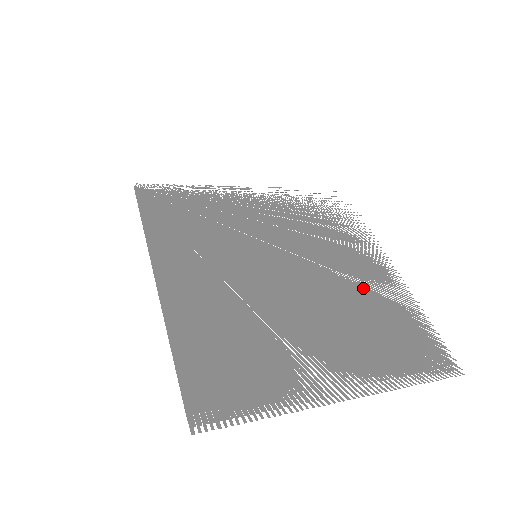
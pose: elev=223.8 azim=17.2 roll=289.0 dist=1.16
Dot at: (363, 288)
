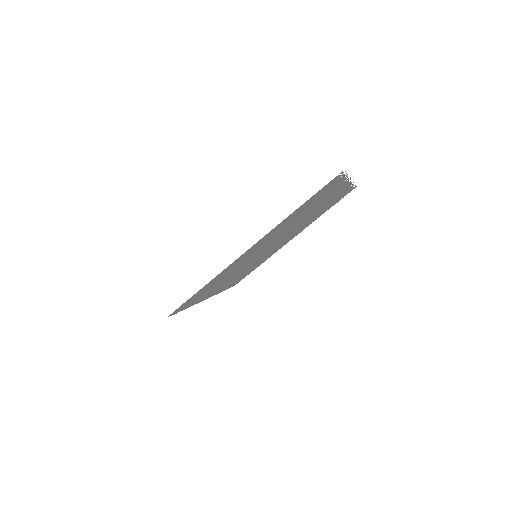
Dot at: occluded
